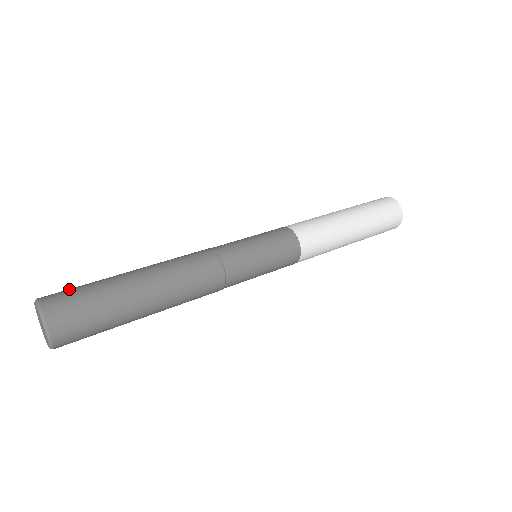
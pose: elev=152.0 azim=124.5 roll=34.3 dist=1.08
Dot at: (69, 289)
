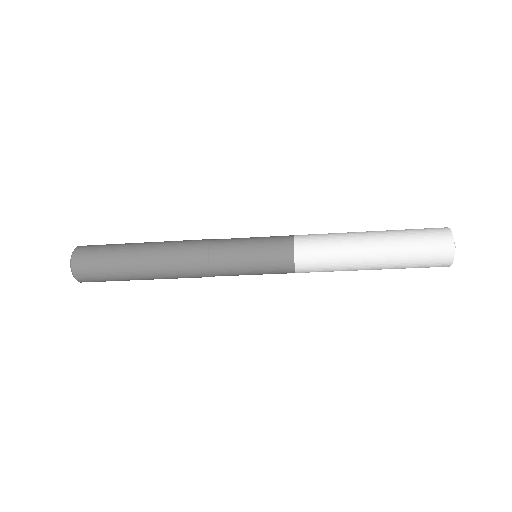
Dot at: occluded
